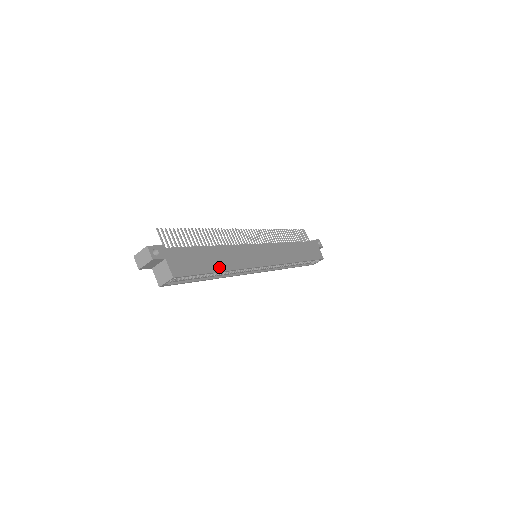
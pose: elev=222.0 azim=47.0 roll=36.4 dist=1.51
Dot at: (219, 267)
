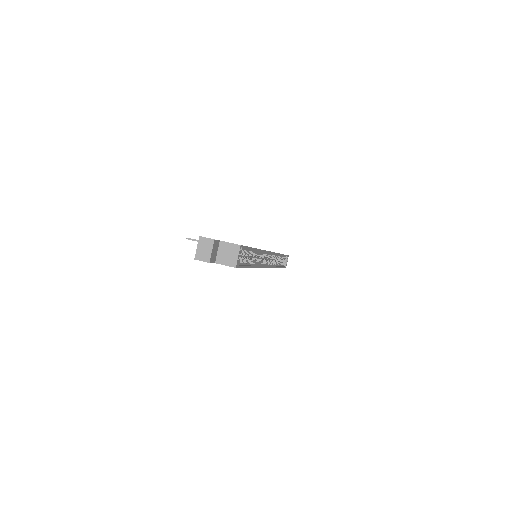
Dot at: occluded
